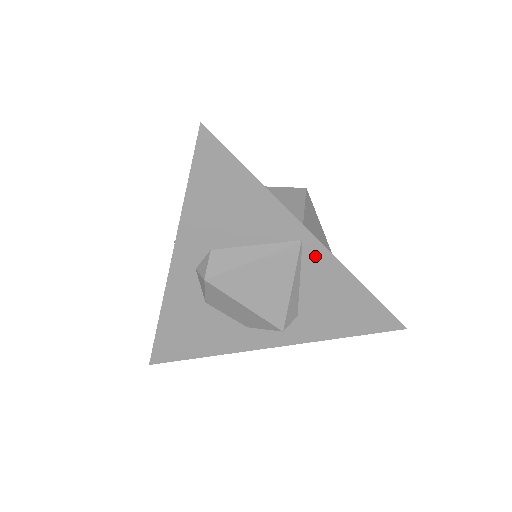
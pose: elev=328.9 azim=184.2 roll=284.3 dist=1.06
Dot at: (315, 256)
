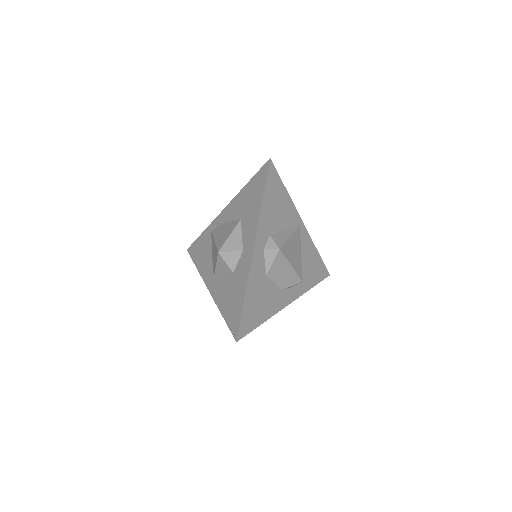
Dot at: (303, 235)
